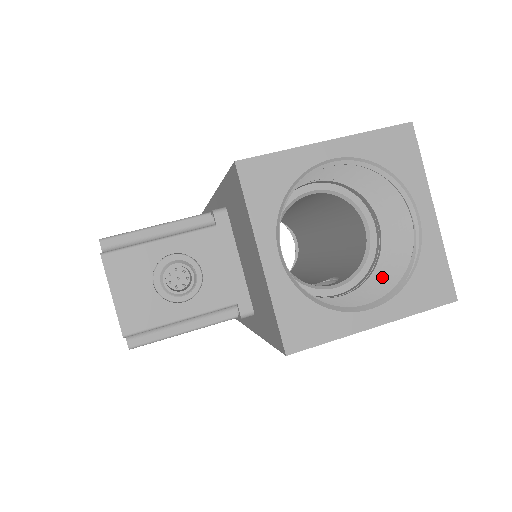
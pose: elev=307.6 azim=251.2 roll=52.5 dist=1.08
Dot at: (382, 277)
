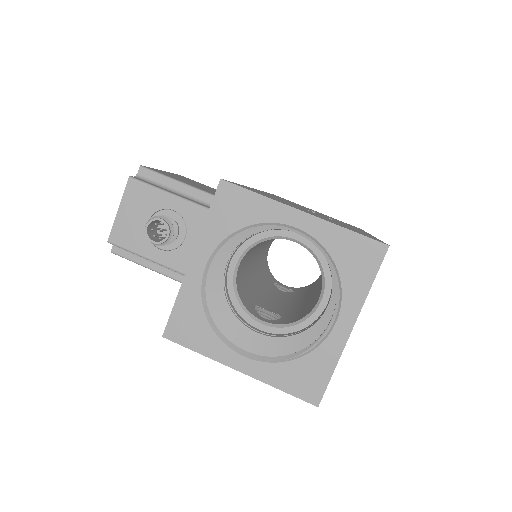
Dot at: (289, 343)
